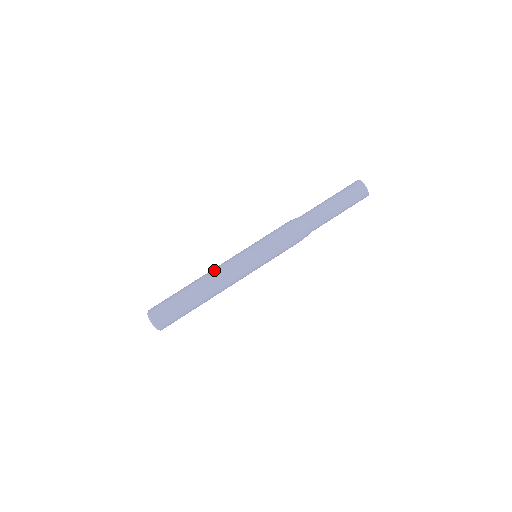
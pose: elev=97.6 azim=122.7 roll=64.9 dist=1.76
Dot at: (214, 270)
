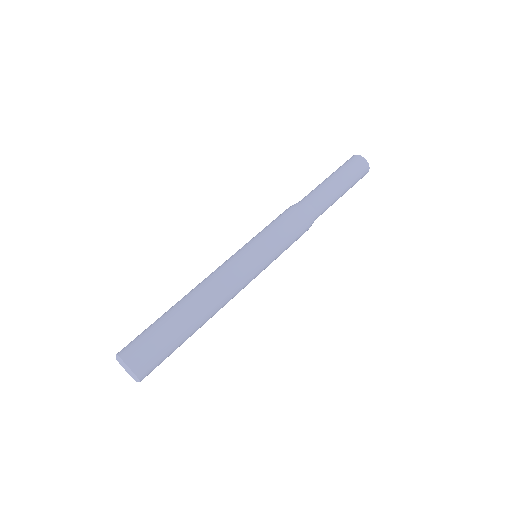
Dot at: (204, 279)
